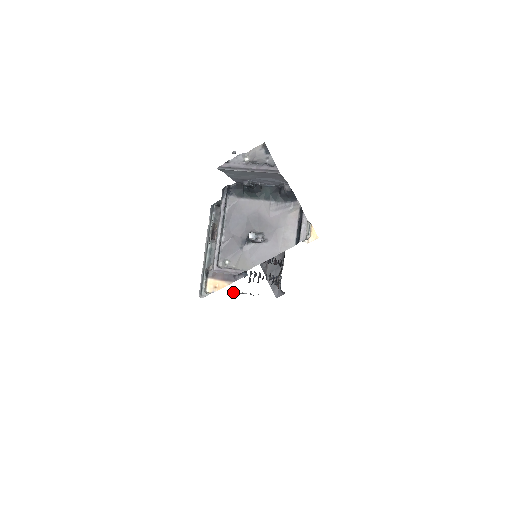
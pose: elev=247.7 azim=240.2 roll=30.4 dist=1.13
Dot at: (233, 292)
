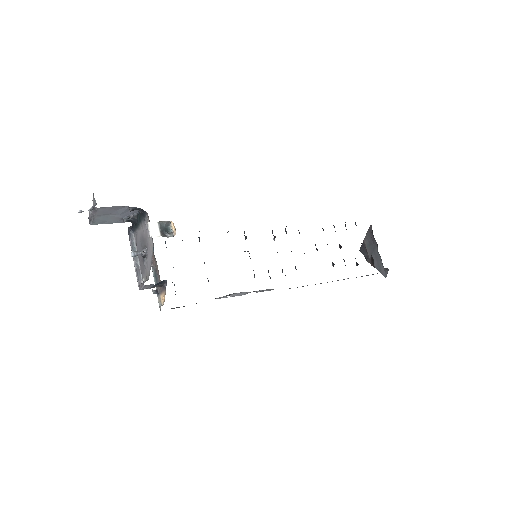
Dot at: (229, 295)
